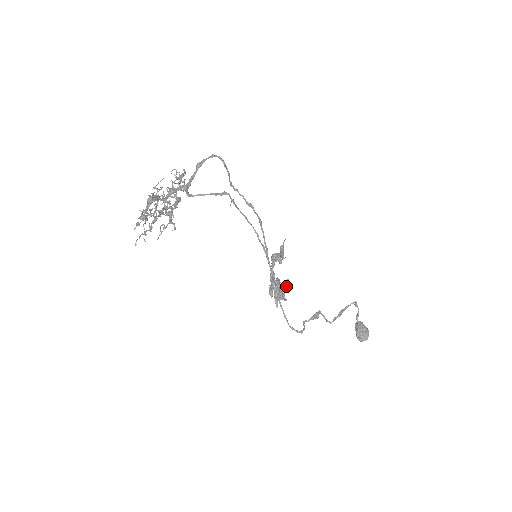
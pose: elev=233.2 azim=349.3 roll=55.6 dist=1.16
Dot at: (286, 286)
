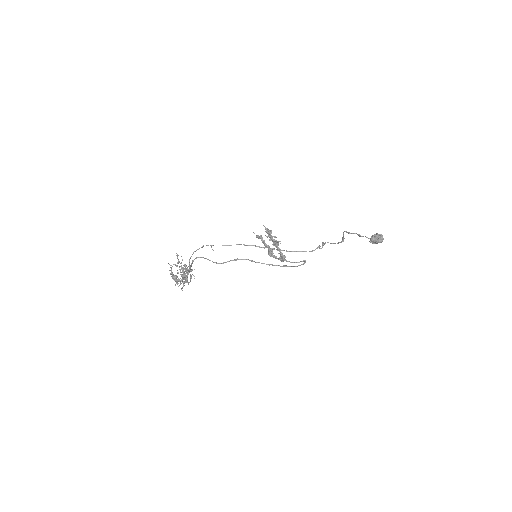
Dot at: (263, 225)
